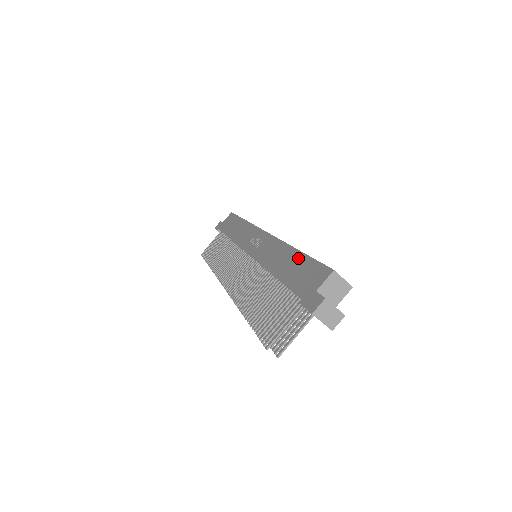
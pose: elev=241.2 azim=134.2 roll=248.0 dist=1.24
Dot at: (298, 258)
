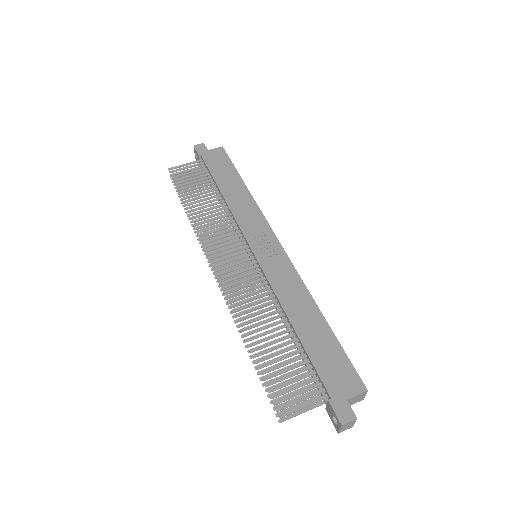
Dot at: (326, 333)
